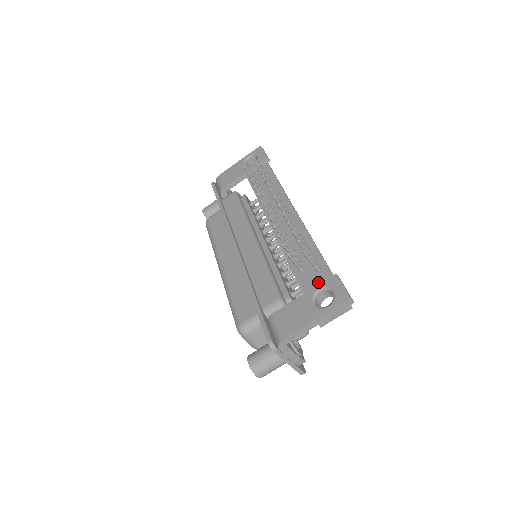
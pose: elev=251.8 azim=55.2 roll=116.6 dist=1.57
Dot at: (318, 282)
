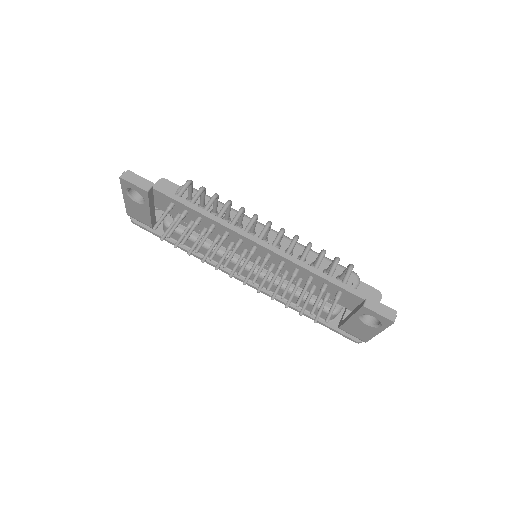
Dot at: (349, 301)
